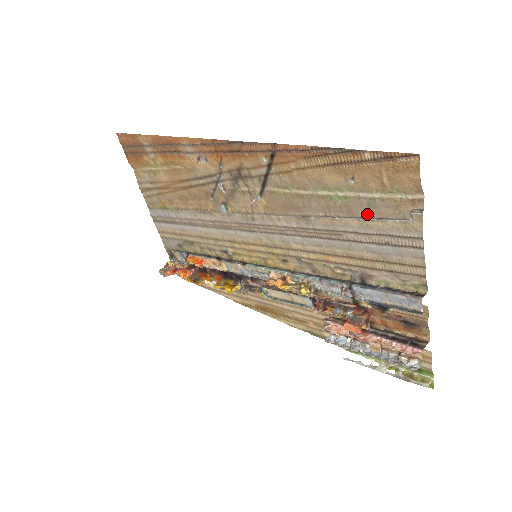
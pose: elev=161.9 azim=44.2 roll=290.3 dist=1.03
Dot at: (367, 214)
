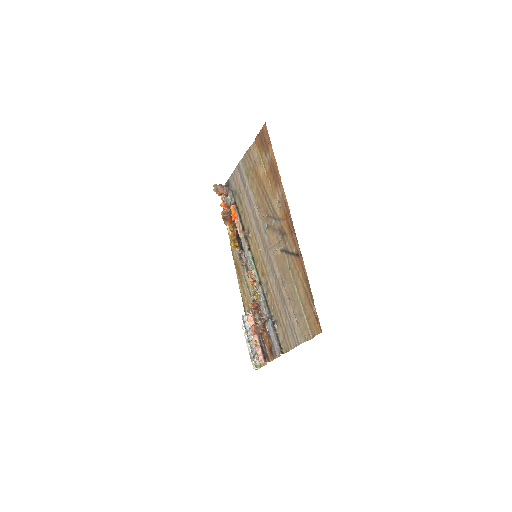
Dot at: (297, 315)
